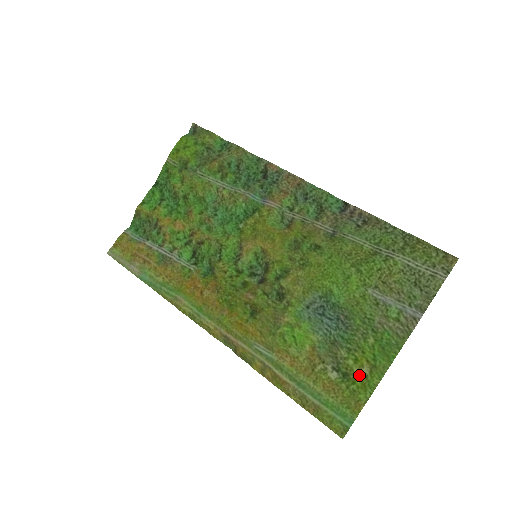
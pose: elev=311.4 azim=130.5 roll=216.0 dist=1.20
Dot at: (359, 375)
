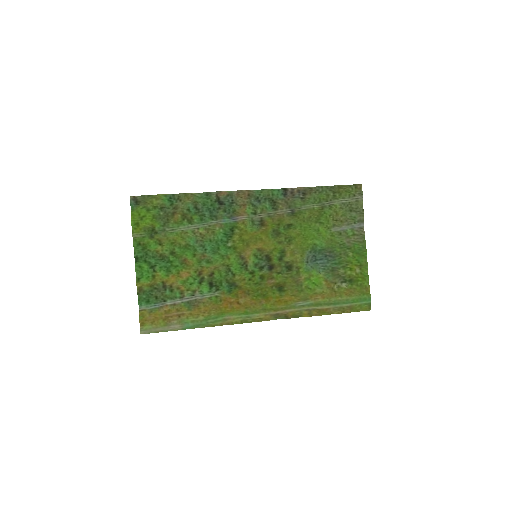
Dot at: (357, 275)
